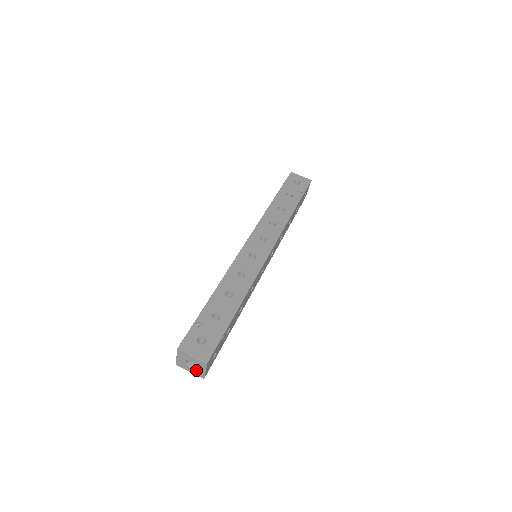
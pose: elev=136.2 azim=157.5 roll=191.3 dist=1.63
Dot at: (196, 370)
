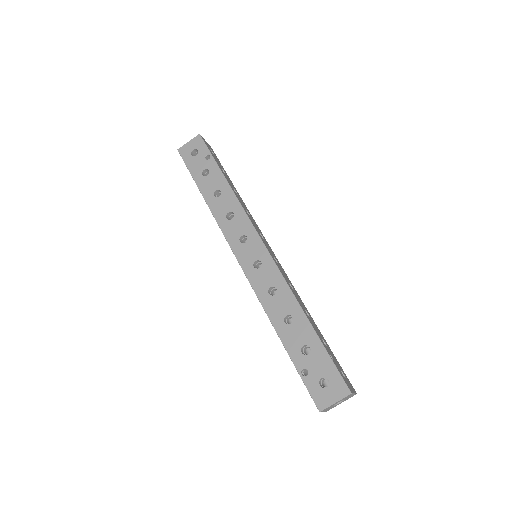
Dot at: (346, 399)
